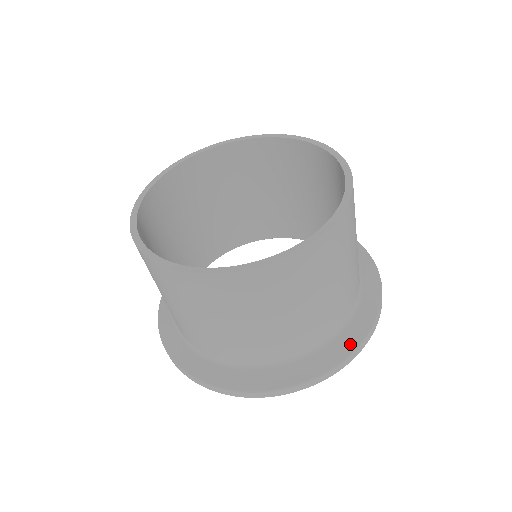
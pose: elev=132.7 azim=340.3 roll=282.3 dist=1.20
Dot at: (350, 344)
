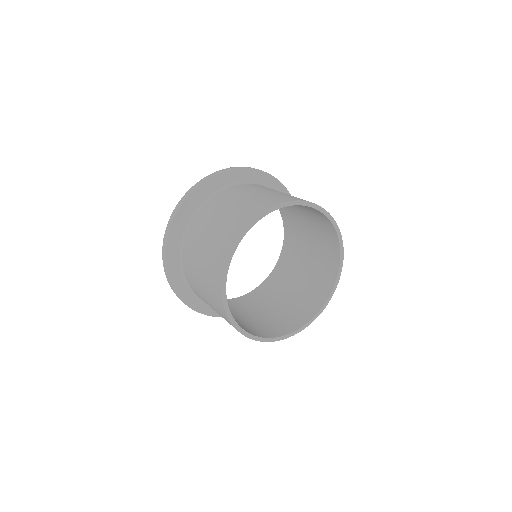
Dot at: occluded
